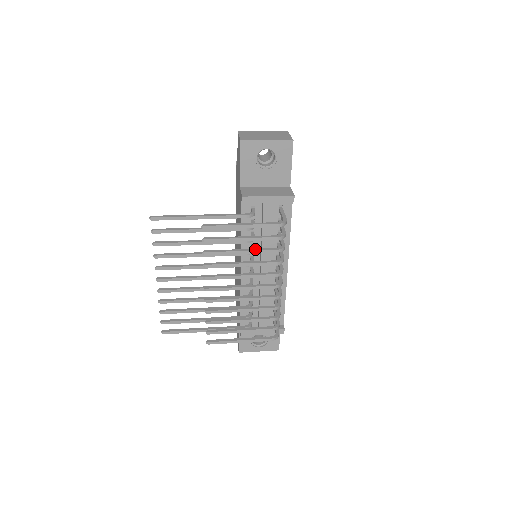
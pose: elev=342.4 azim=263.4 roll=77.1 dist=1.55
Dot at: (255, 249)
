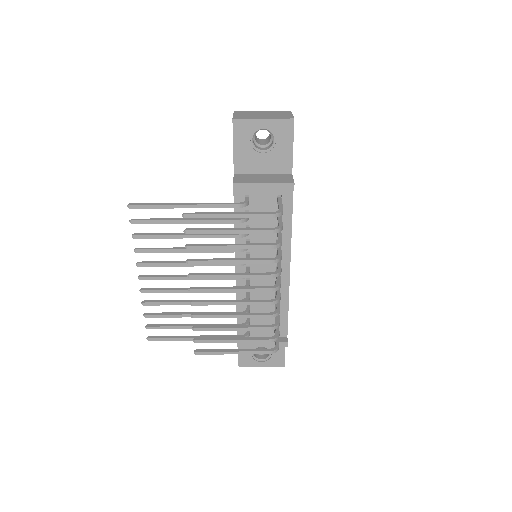
Dot at: (246, 244)
